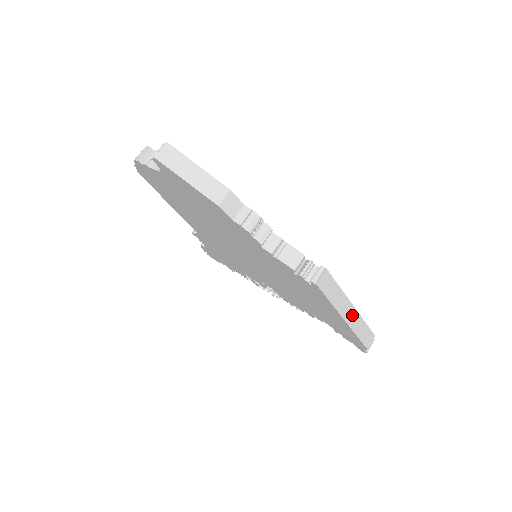
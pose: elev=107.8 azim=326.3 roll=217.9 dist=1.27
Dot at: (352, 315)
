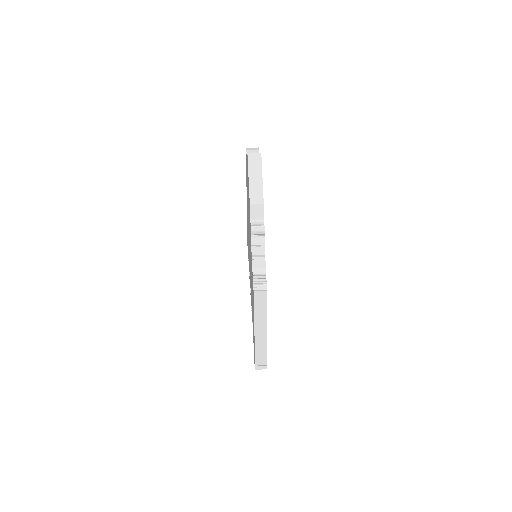
Dot at: (262, 334)
